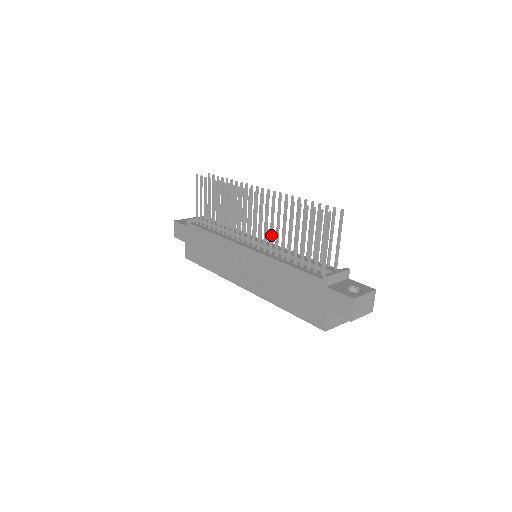
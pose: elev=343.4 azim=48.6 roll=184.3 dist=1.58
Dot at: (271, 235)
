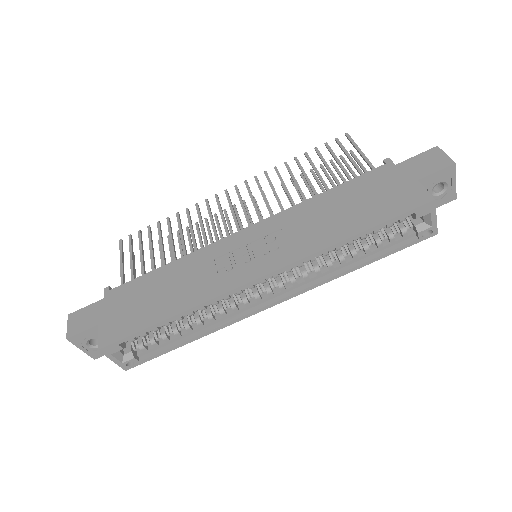
Dot at: (279, 200)
